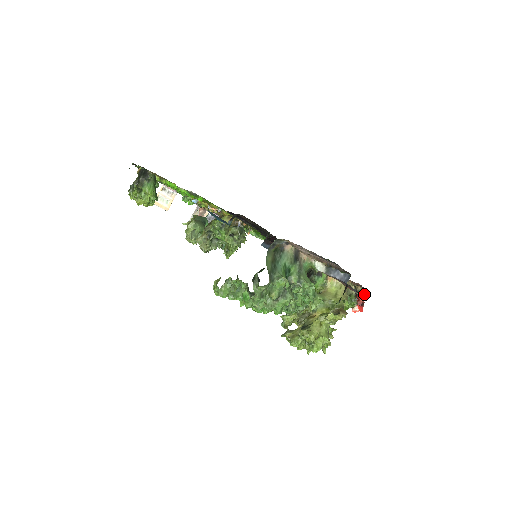
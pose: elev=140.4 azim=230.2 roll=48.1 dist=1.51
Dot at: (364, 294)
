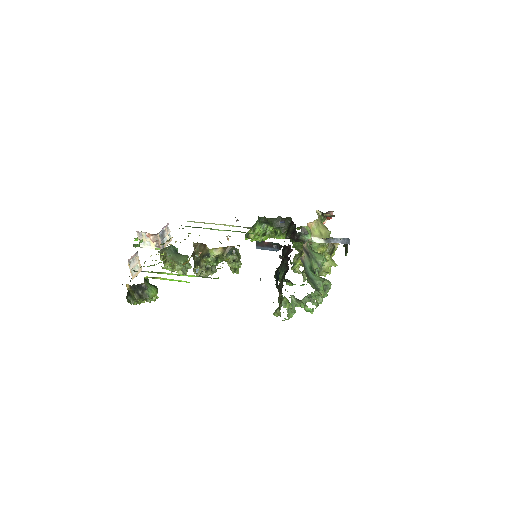
Dot at: occluded
